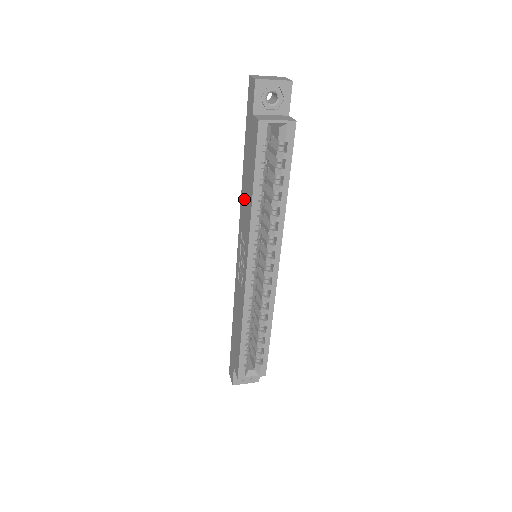
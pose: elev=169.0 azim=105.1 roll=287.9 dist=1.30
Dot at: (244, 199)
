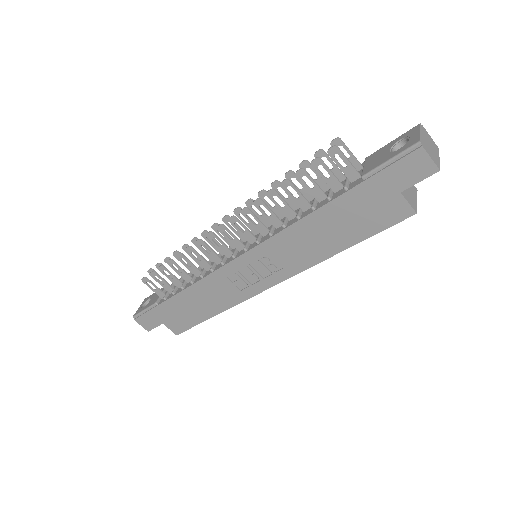
Dot at: (305, 236)
